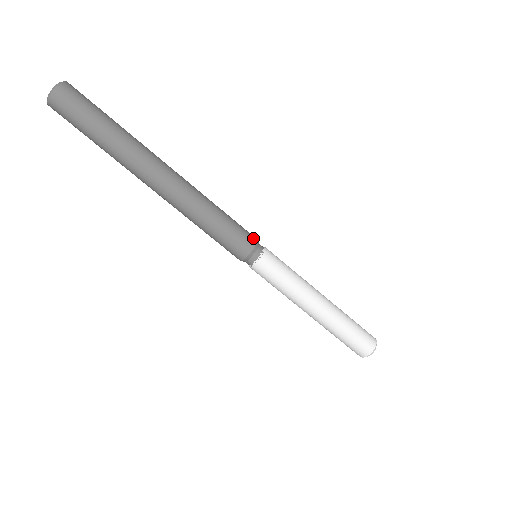
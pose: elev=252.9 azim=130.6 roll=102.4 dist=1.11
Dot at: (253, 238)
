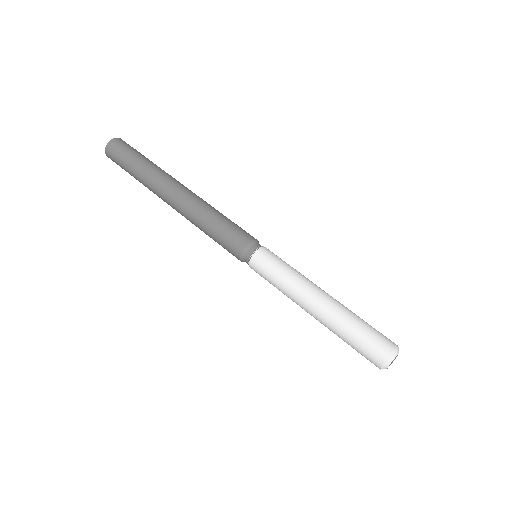
Dot at: occluded
